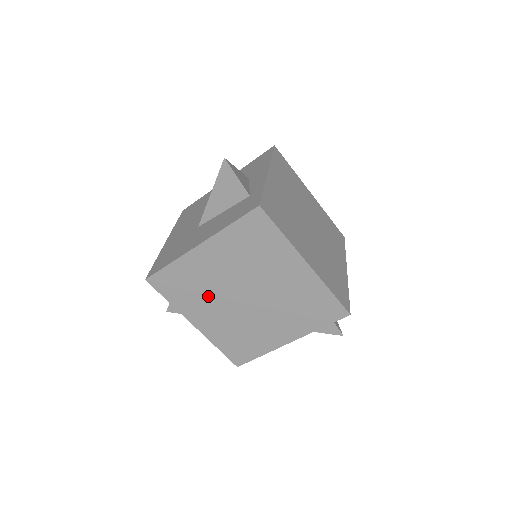
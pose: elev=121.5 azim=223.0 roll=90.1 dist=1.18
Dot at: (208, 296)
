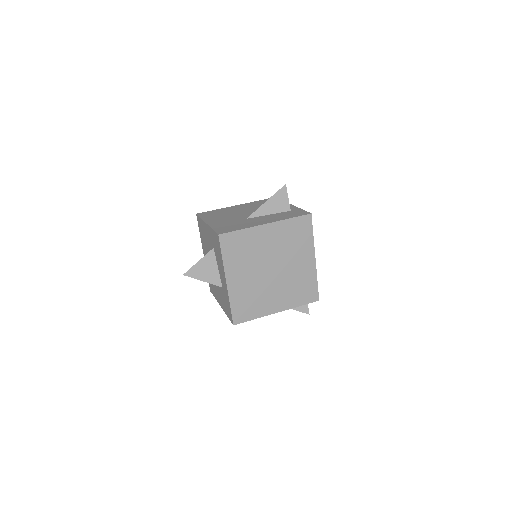
Dot at: (250, 261)
